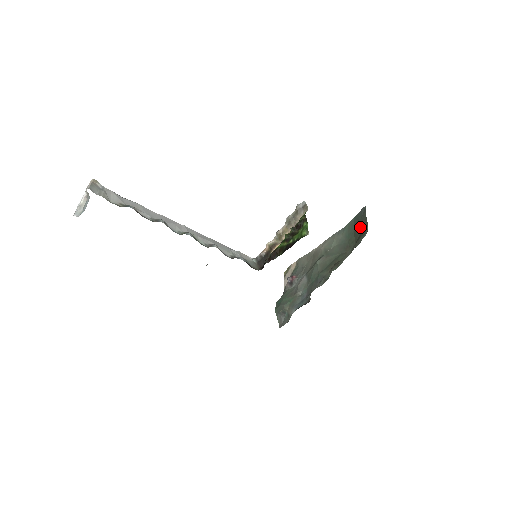
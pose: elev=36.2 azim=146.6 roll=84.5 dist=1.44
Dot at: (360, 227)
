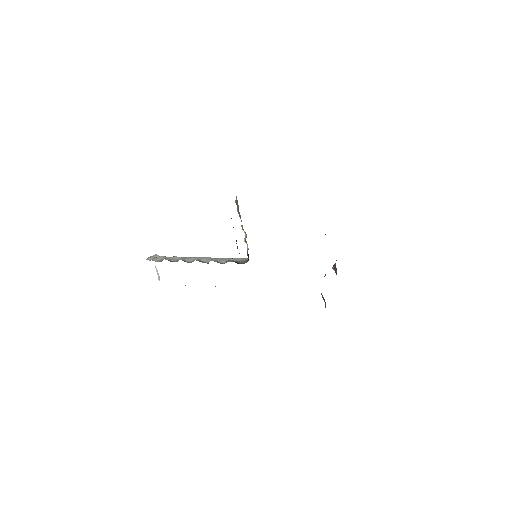
Dot at: occluded
